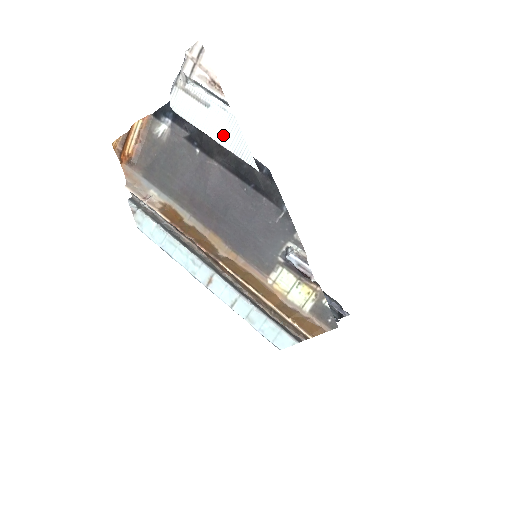
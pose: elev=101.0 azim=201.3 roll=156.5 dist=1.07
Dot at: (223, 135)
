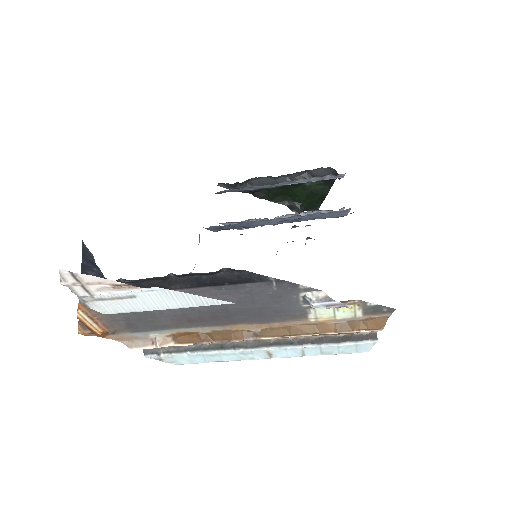
Dot at: (173, 303)
